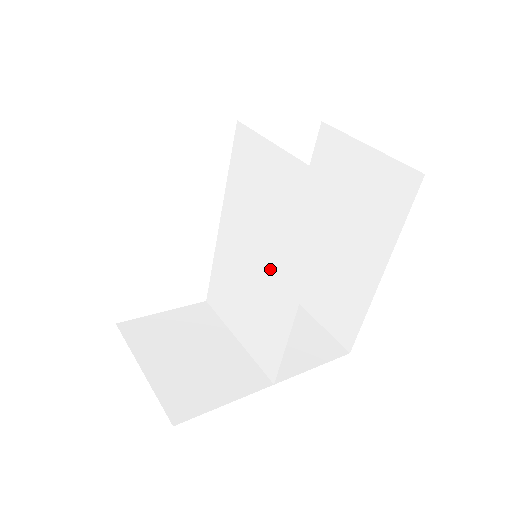
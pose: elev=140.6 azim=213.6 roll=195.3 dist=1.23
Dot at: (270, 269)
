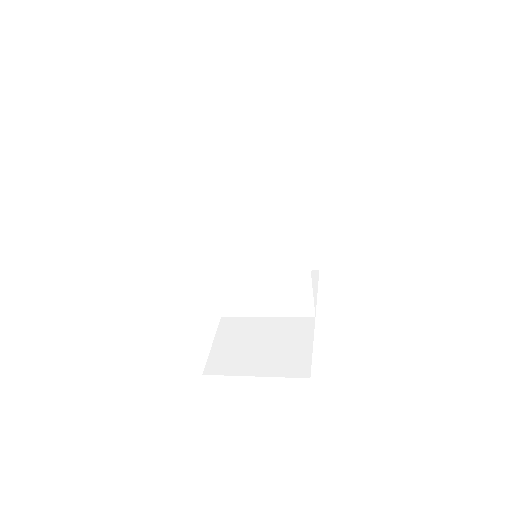
Dot at: (274, 255)
